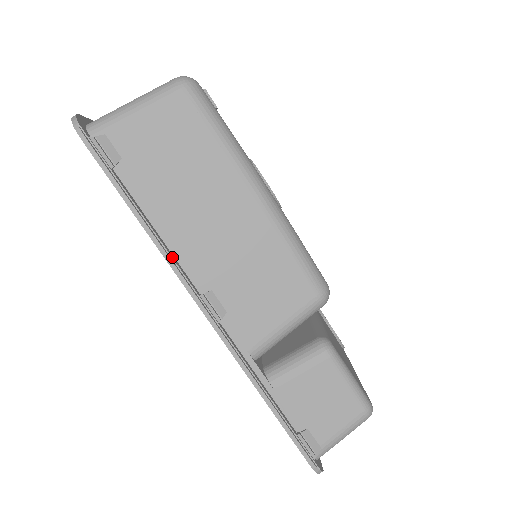
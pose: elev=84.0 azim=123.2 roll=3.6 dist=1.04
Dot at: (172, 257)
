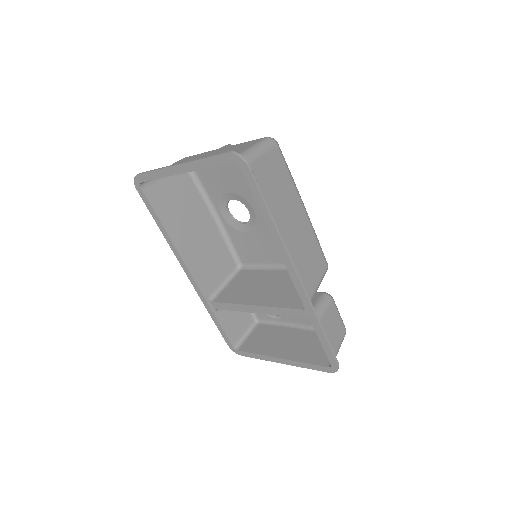
Dot at: (283, 244)
